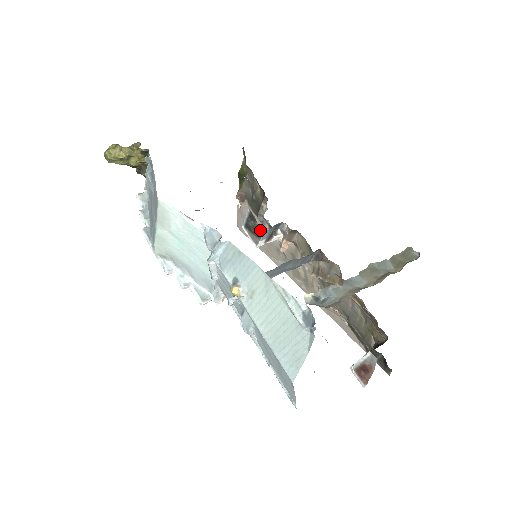
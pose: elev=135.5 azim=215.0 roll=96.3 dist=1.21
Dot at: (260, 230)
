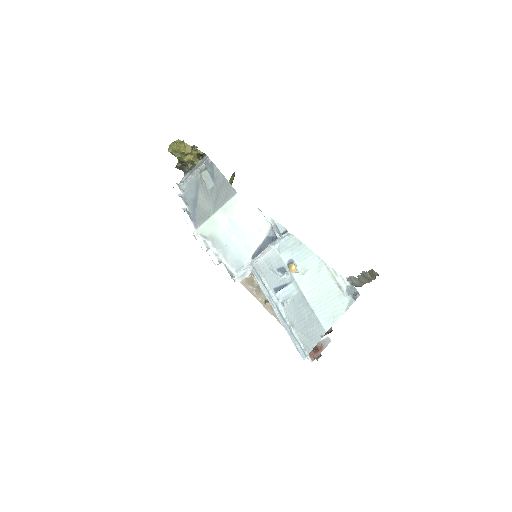
Dot at: occluded
